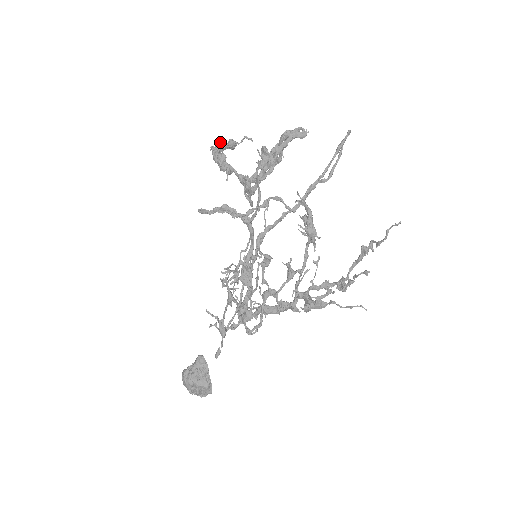
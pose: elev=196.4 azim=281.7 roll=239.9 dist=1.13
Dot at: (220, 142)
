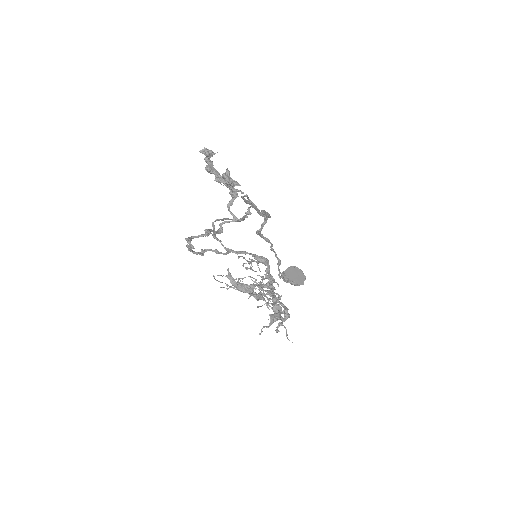
Dot at: occluded
